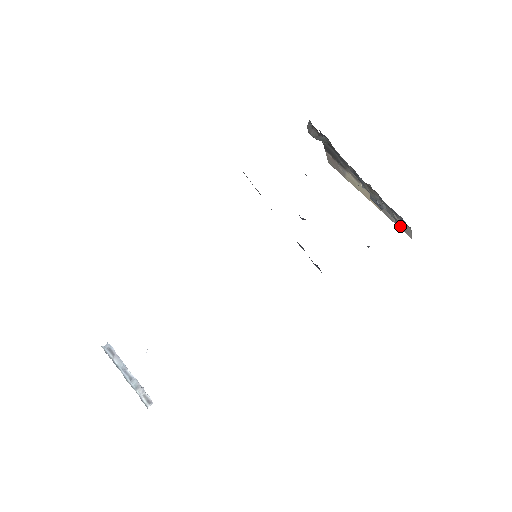
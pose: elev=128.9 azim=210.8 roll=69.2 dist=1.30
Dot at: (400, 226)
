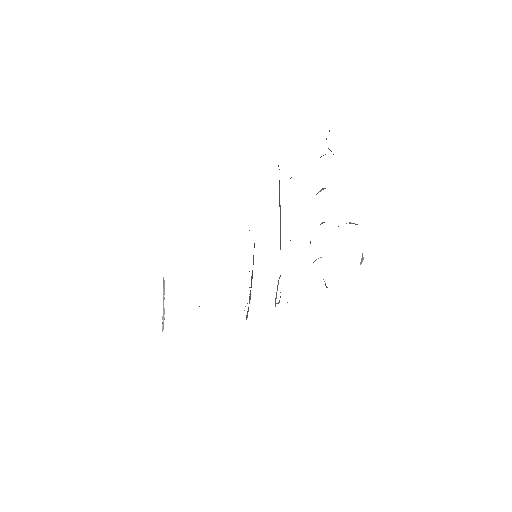
Dot at: occluded
